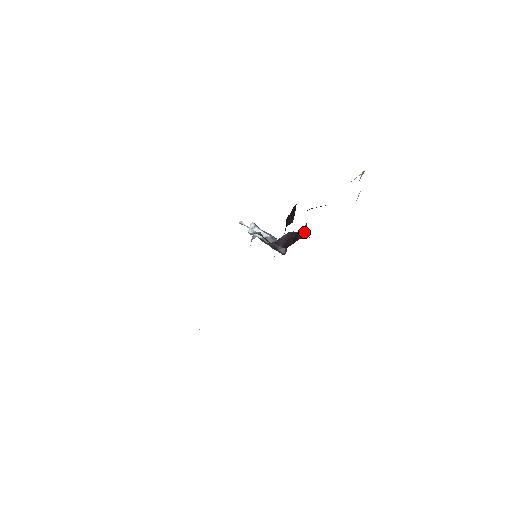
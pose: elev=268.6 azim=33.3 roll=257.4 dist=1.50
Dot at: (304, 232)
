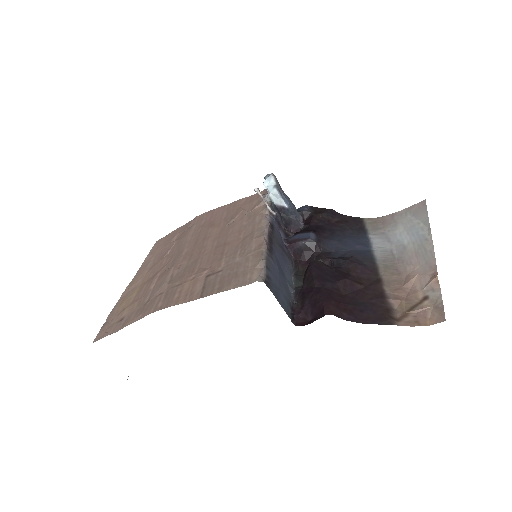
Dot at: (326, 264)
